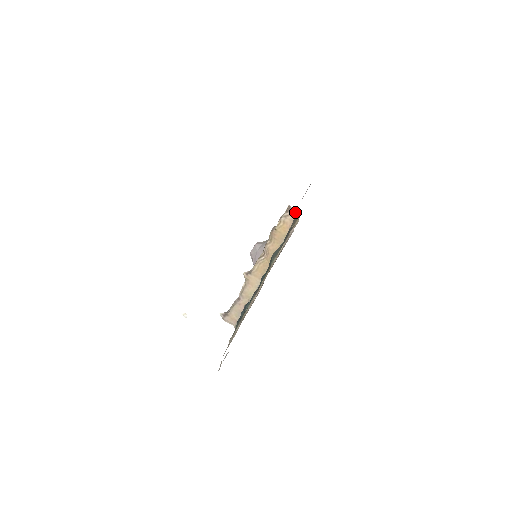
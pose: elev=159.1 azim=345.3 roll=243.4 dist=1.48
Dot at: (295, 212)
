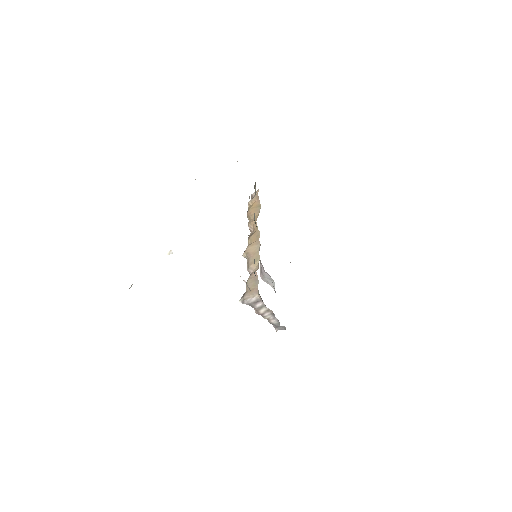
Dot at: (256, 192)
